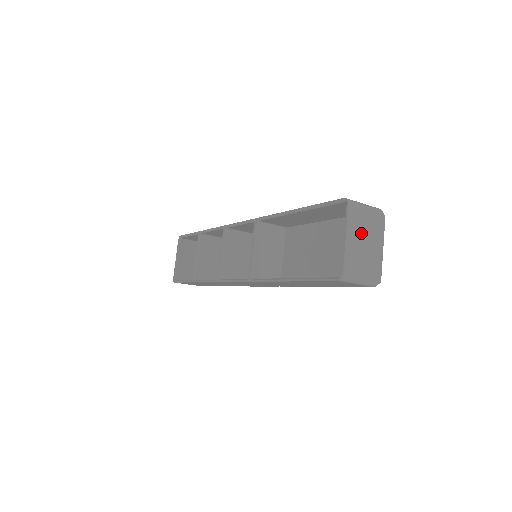
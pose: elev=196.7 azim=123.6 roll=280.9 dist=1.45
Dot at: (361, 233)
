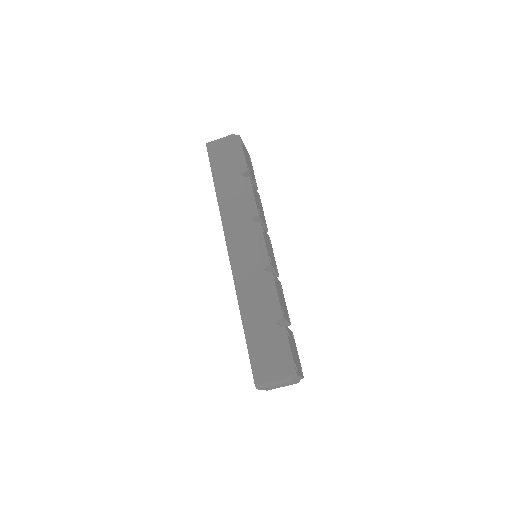
Dot at: occluded
